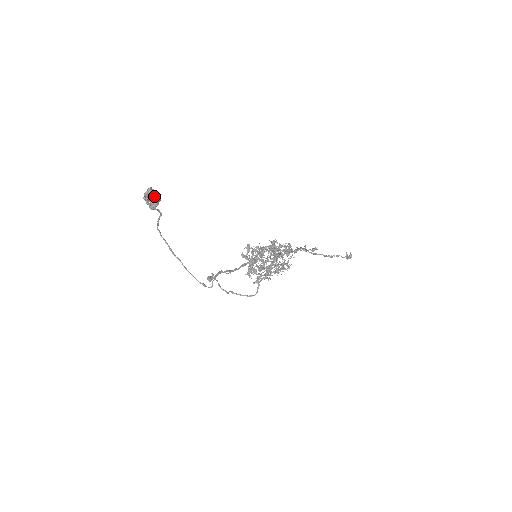
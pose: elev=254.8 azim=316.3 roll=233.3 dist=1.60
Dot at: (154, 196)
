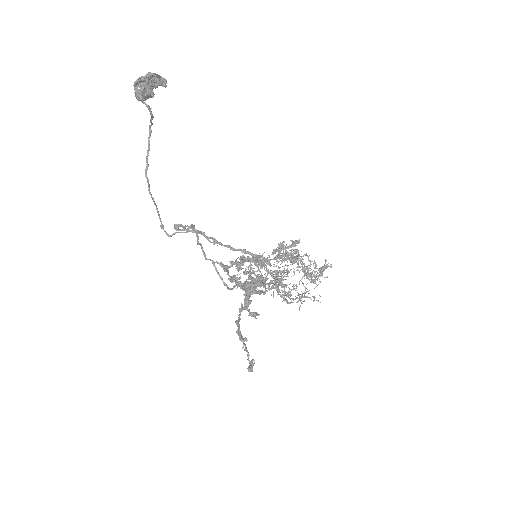
Dot at: (150, 86)
